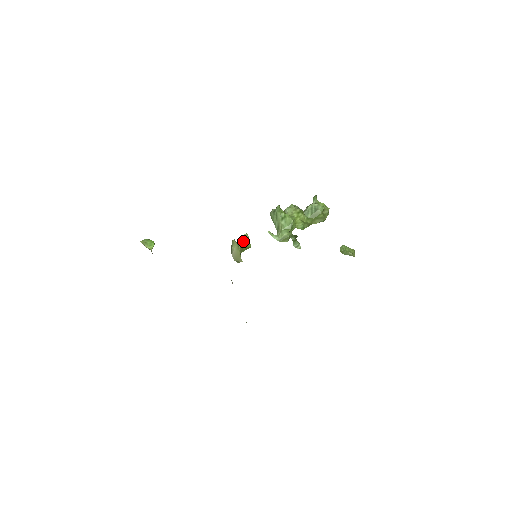
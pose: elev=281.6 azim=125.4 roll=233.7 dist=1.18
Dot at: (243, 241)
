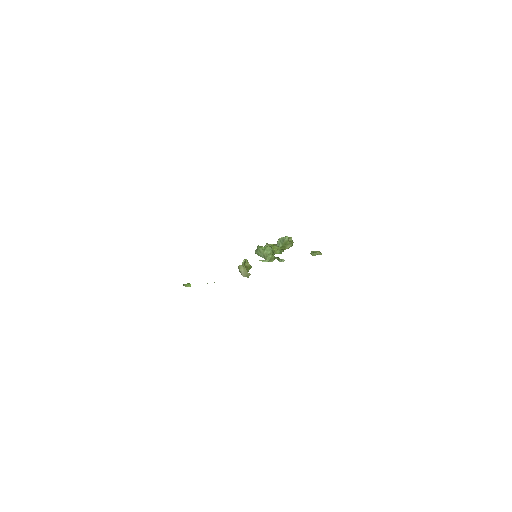
Dot at: (245, 261)
